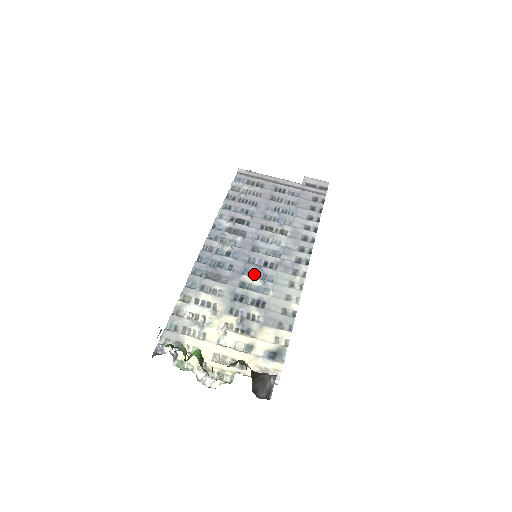
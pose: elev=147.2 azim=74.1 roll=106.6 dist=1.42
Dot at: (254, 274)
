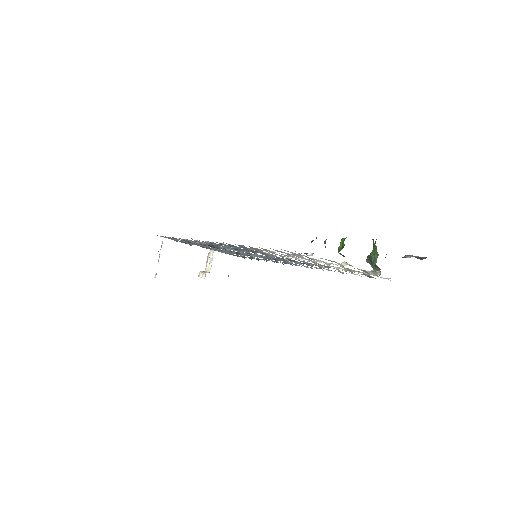
Dot at: (274, 258)
